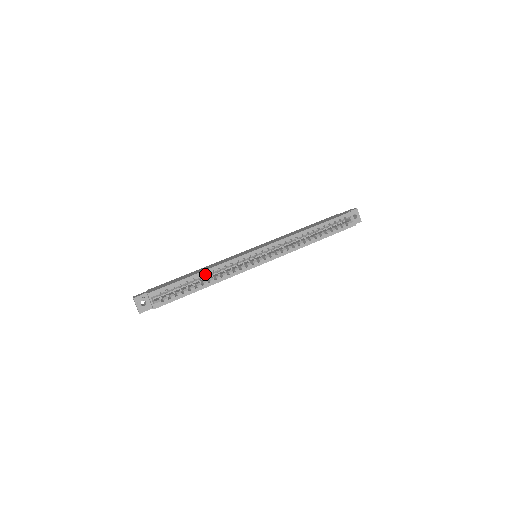
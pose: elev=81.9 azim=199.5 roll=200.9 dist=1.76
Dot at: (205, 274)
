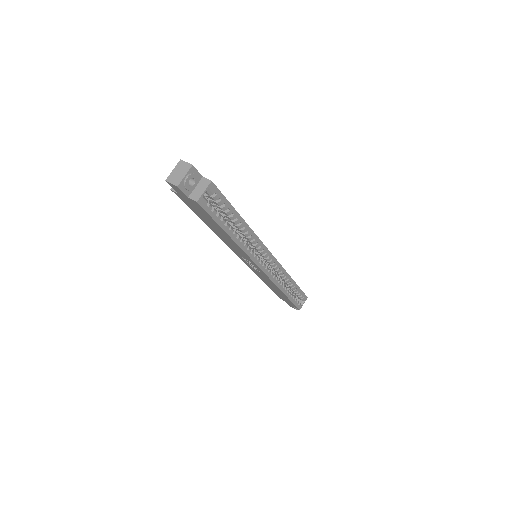
Dot at: (240, 226)
